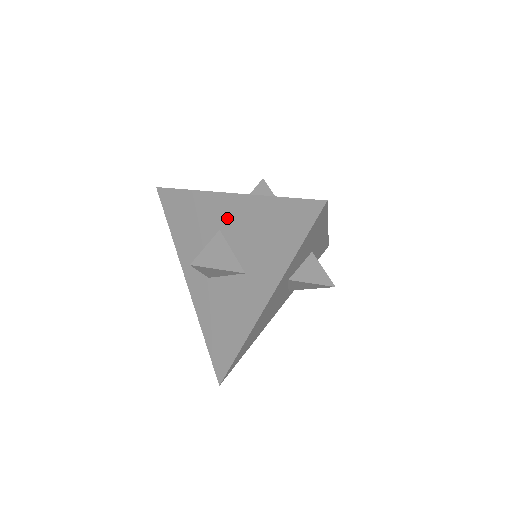
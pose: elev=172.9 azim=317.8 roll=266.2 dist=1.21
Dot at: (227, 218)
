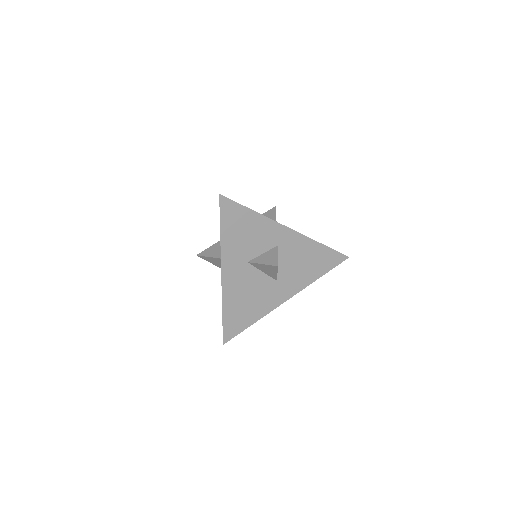
Dot at: occluded
